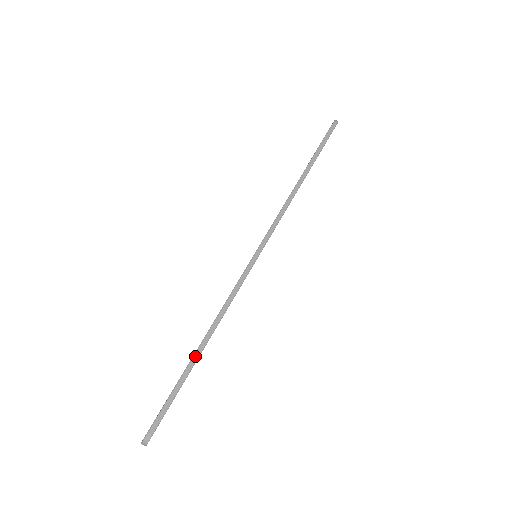
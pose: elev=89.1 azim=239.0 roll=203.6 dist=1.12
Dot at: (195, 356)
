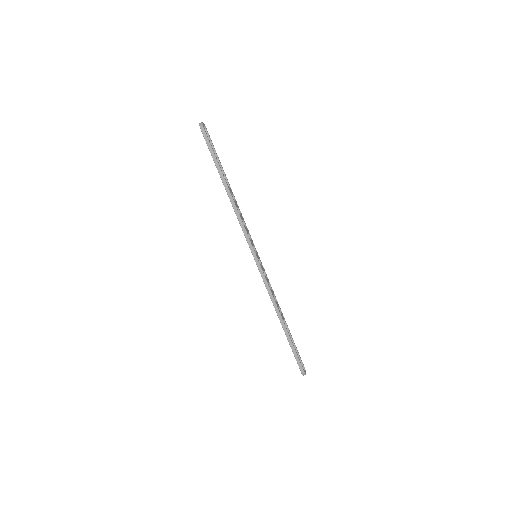
Dot at: (284, 330)
